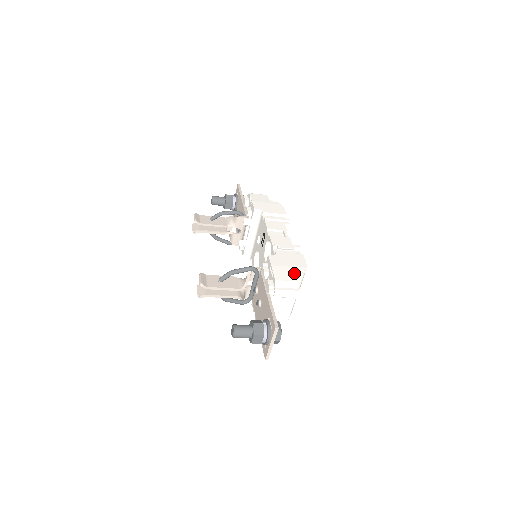
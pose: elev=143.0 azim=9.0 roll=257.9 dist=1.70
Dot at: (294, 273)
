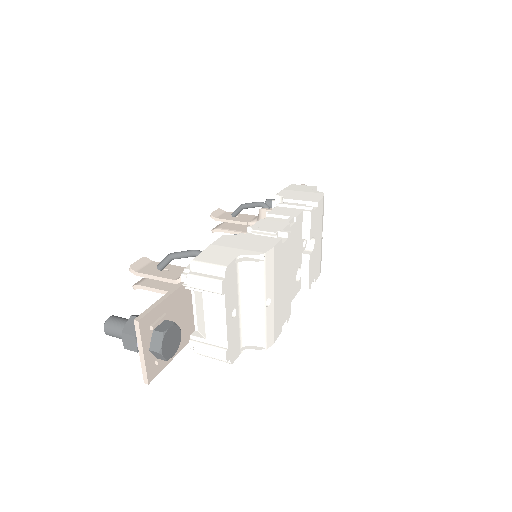
Dot at: (233, 256)
